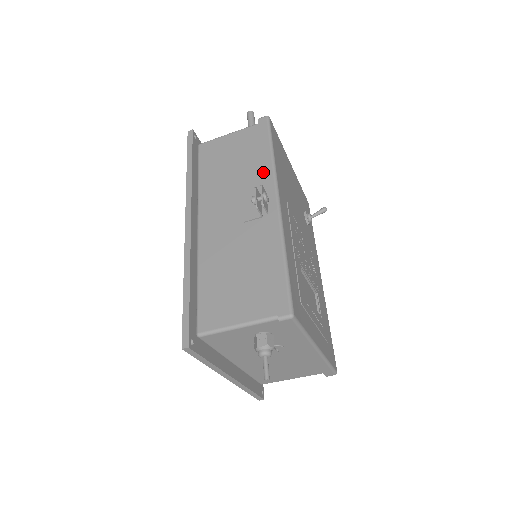
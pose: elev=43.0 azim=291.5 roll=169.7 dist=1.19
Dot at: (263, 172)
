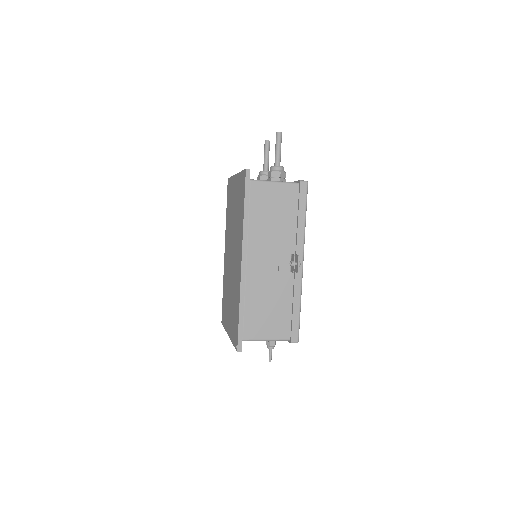
Dot at: (297, 237)
